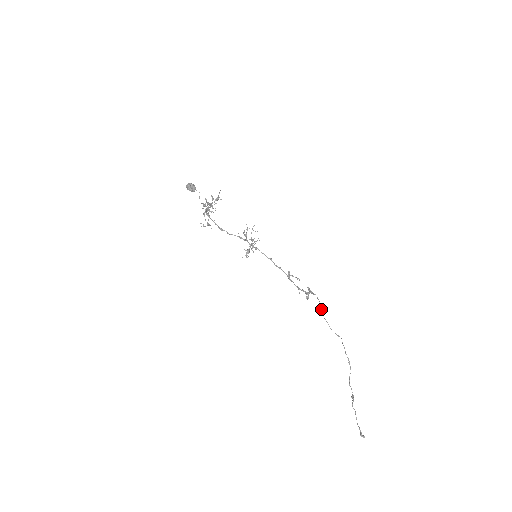
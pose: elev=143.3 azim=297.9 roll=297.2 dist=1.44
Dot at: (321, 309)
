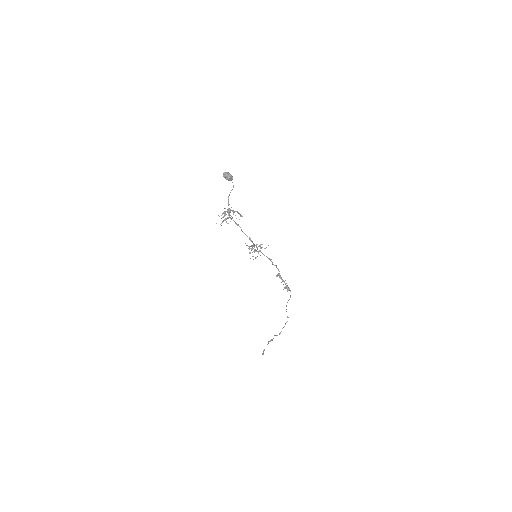
Dot at: occluded
